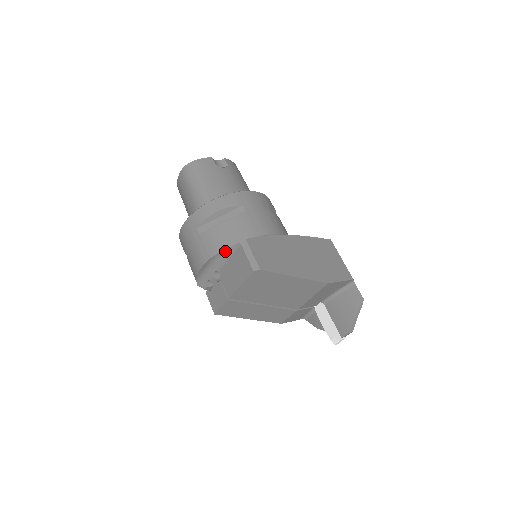
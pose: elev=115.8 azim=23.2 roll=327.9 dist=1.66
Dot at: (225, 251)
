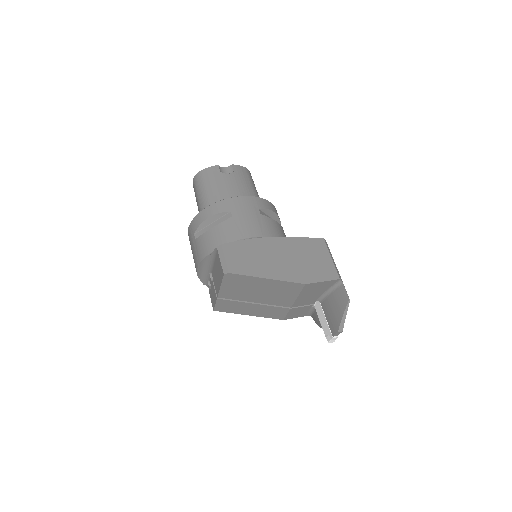
Dot at: (210, 255)
